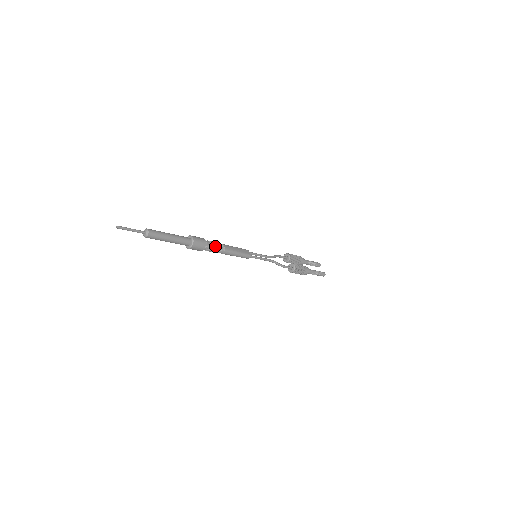
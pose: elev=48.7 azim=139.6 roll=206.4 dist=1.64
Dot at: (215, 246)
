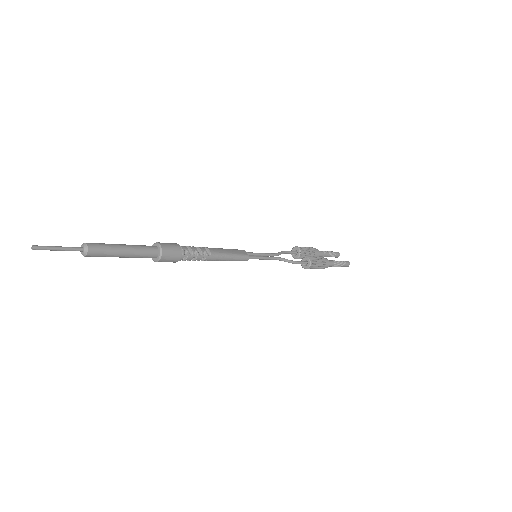
Dot at: (195, 251)
